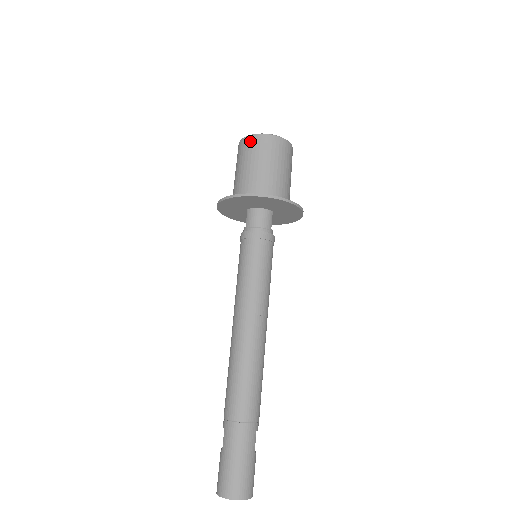
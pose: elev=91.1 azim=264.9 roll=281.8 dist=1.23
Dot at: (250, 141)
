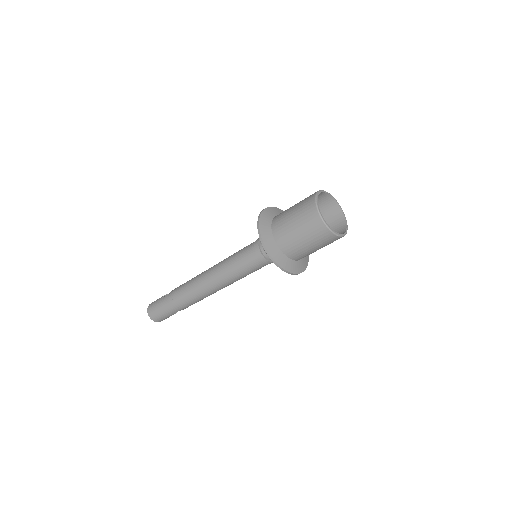
Dot at: (311, 209)
